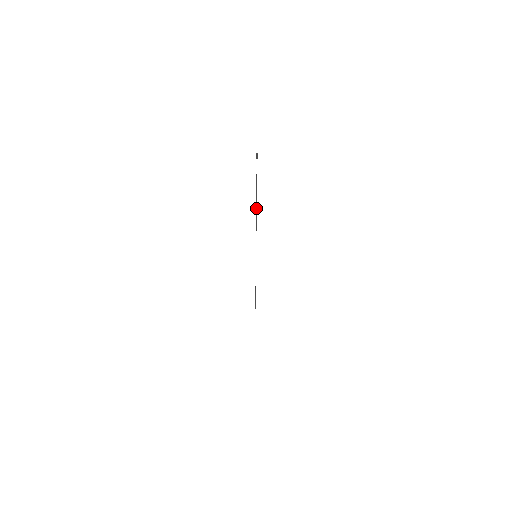
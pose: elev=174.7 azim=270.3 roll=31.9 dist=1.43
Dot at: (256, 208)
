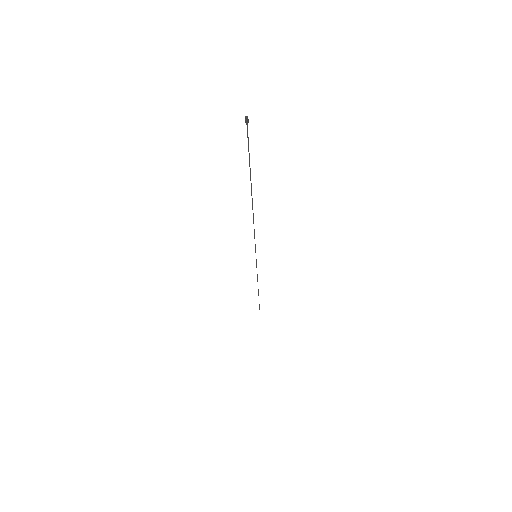
Dot at: occluded
